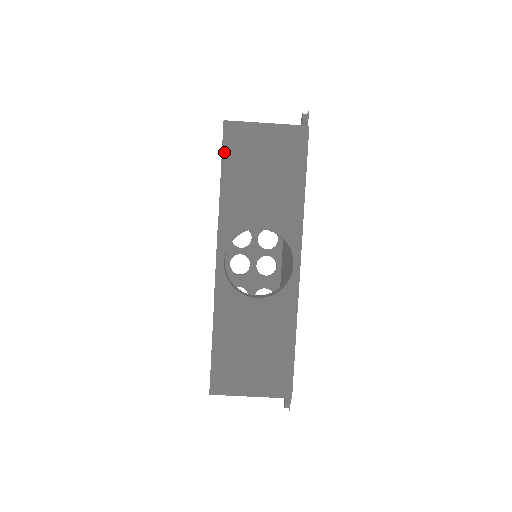
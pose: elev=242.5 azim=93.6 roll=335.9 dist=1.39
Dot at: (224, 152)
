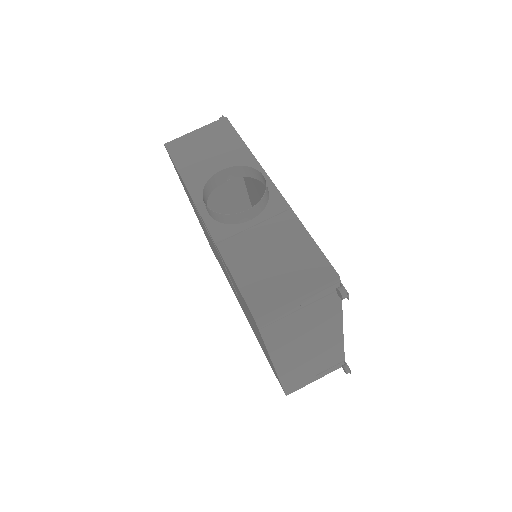
Dot at: (173, 158)
